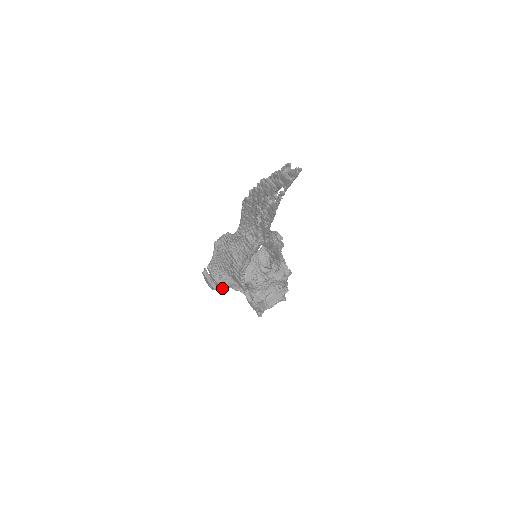
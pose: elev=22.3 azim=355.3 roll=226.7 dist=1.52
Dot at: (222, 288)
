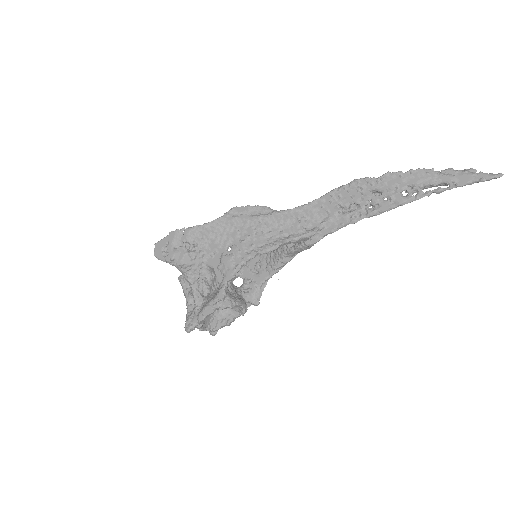
Dot at: (178, 265)
